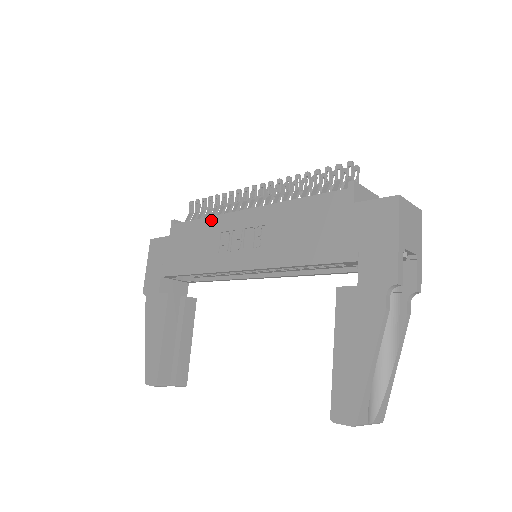
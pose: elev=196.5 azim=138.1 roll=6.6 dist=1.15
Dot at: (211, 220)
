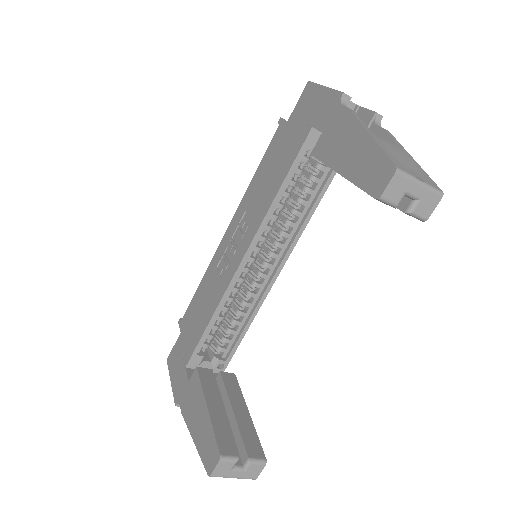
Dot at: (206, 273)
